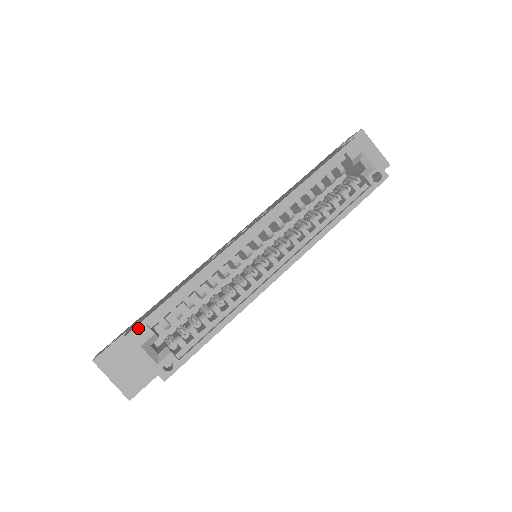
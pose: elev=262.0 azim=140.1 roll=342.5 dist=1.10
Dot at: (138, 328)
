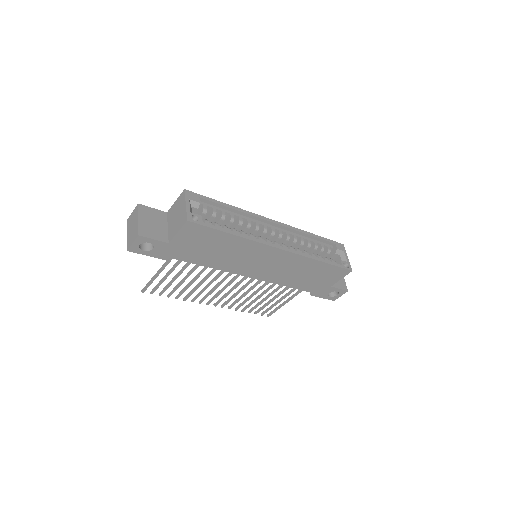
Dot at: (194, 194)
